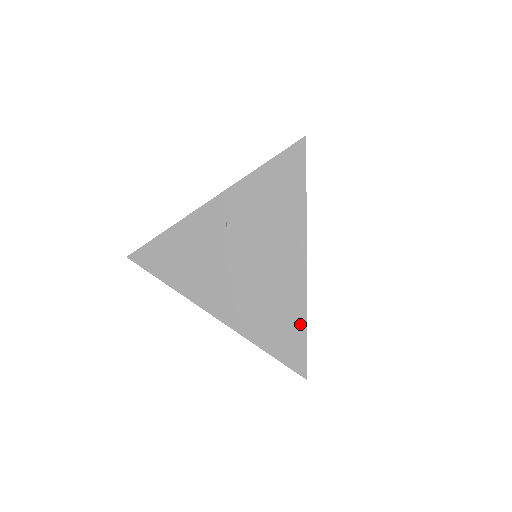
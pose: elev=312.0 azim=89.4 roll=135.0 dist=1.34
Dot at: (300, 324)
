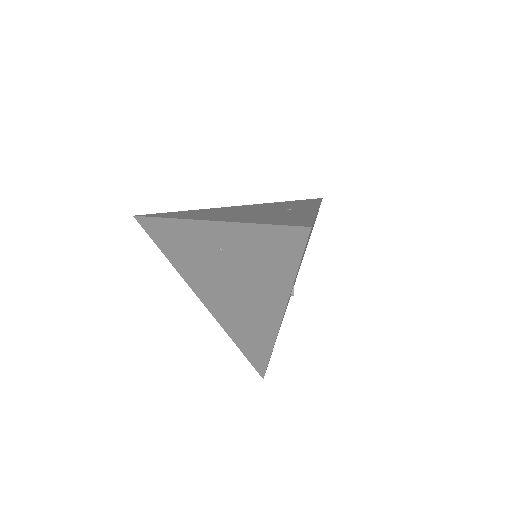
Dot at: (266, 350)
